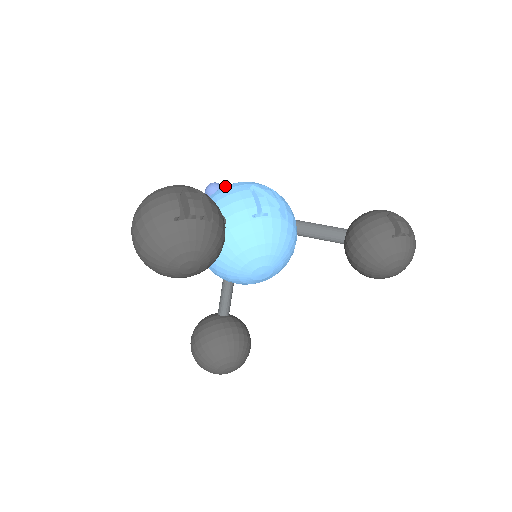
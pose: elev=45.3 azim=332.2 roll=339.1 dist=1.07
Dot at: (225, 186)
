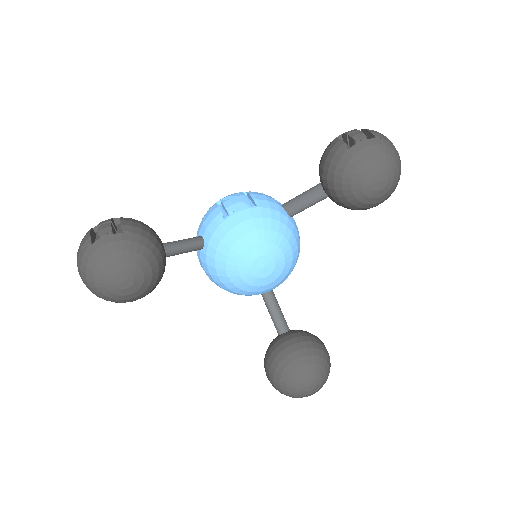
Dot at: occluded
